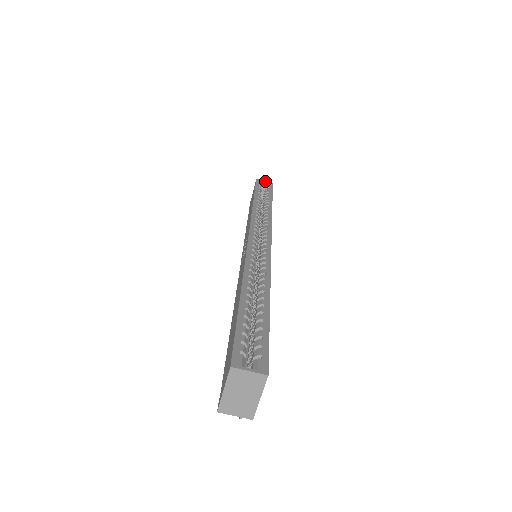
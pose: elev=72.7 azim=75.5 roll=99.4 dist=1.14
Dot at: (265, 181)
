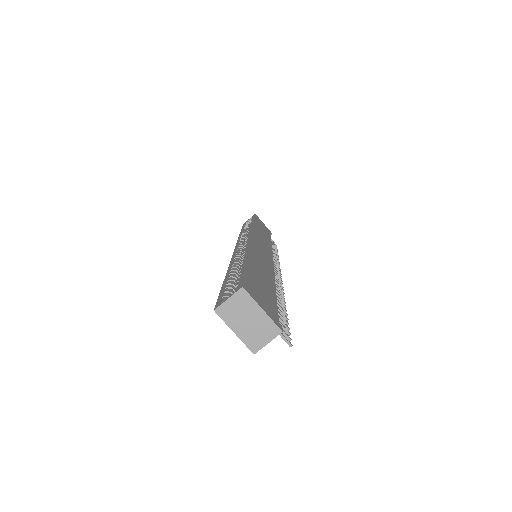
Dot at: (249, 219)
